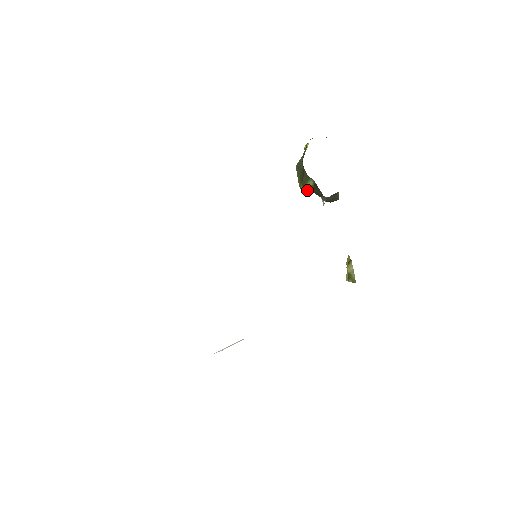
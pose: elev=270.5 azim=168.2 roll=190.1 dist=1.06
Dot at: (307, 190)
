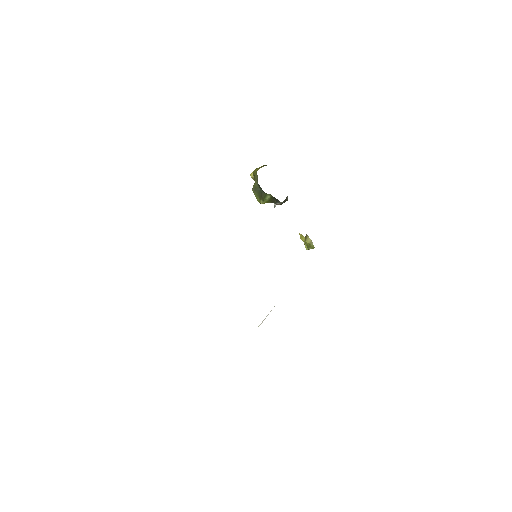
Dot at: (265, 202)
